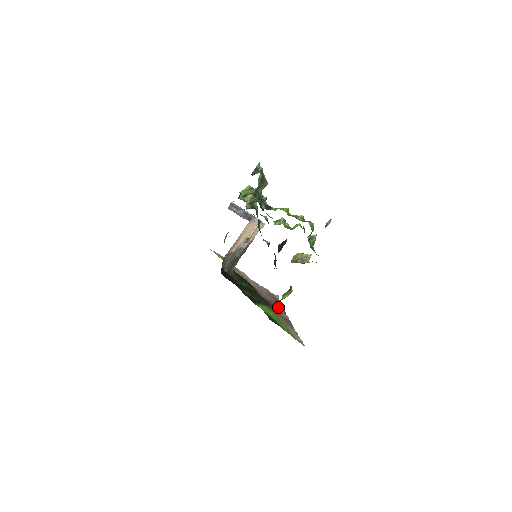
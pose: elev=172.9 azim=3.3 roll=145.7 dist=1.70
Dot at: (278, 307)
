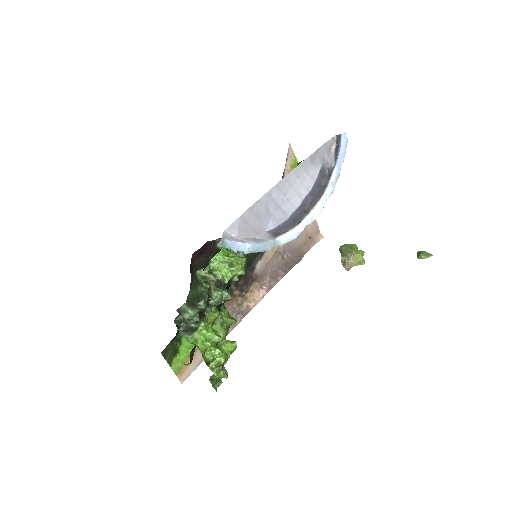
Dot at: (271, 278)
